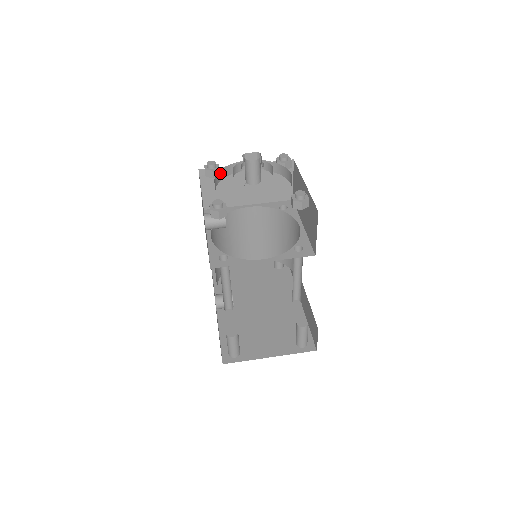
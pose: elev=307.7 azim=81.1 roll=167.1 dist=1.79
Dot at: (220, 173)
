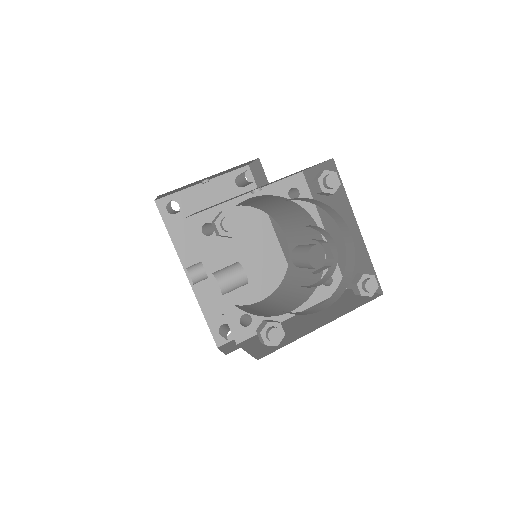
Dot at: occluded
